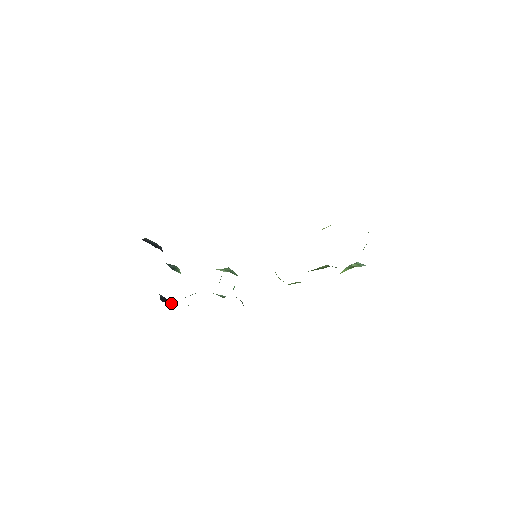
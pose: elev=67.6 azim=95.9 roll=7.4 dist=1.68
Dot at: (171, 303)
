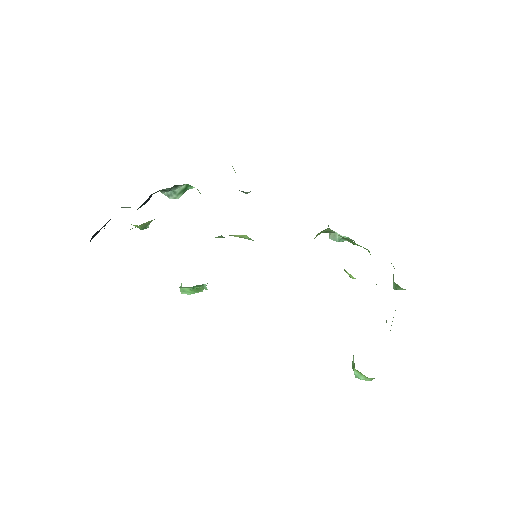
Dot at: occluded
